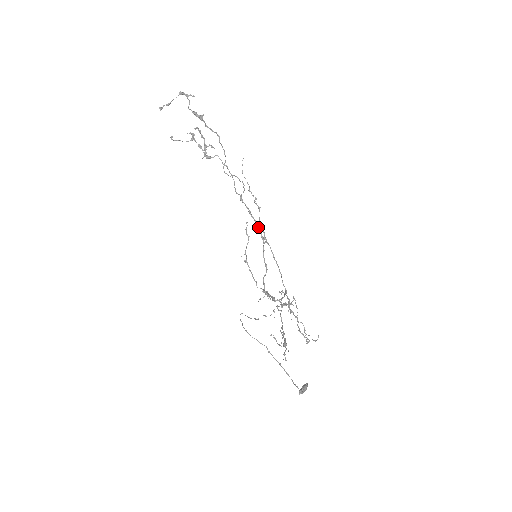
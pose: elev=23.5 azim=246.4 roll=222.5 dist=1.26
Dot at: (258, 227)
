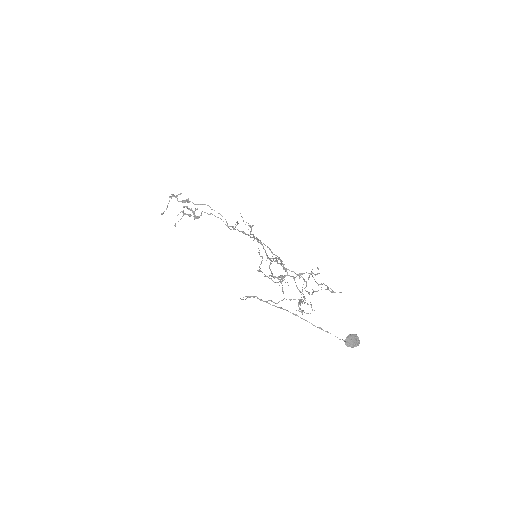
Dot at: (252, 237)
